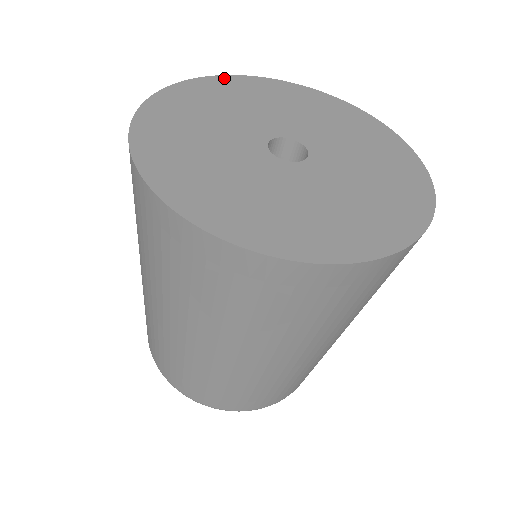
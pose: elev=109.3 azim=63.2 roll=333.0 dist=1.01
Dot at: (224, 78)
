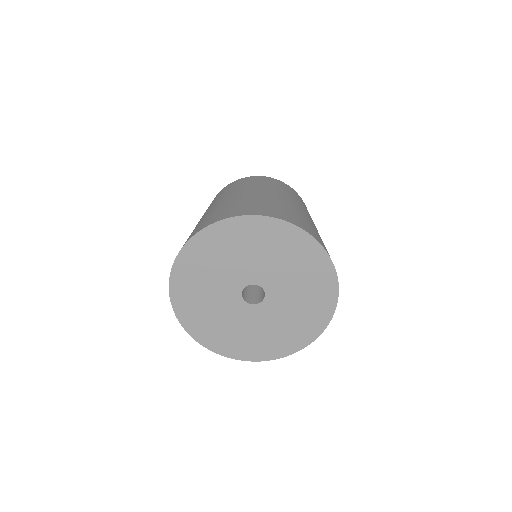
Dot at: (191, 244)
